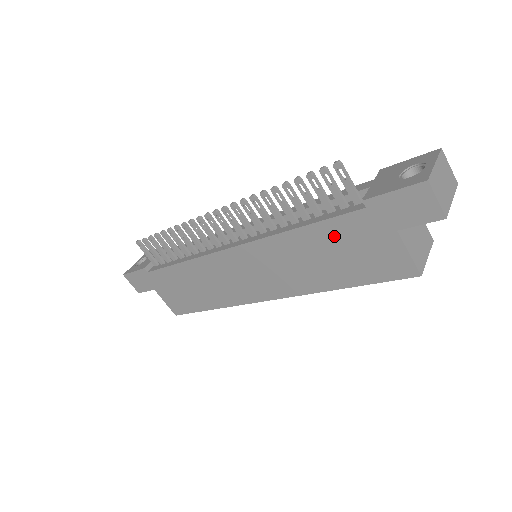
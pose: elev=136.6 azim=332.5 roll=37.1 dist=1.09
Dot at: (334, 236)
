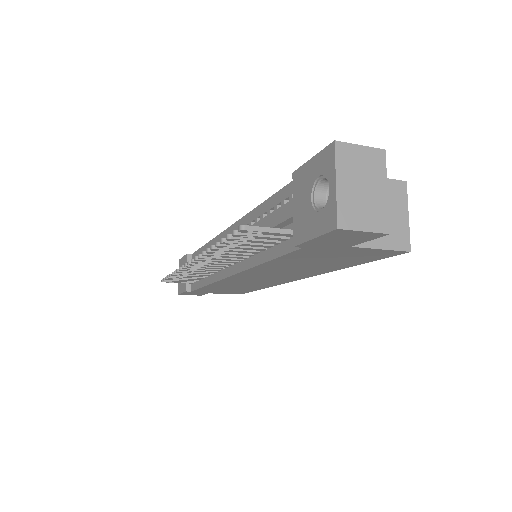
Dot at: (299, 259)
